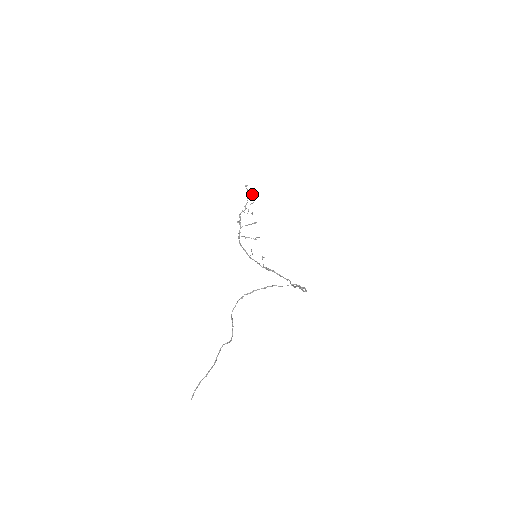
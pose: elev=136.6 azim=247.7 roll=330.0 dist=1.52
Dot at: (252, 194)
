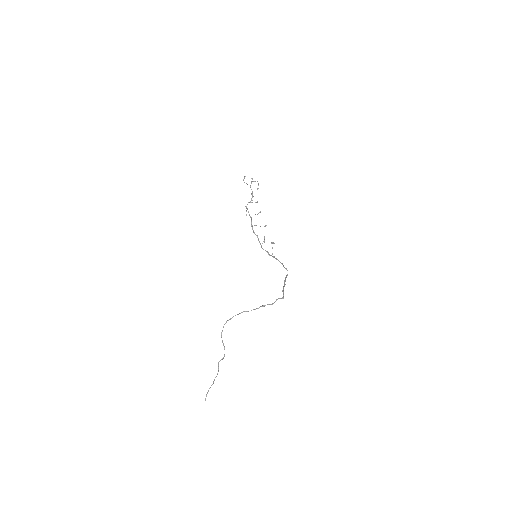
Dot at: (254, 181)
